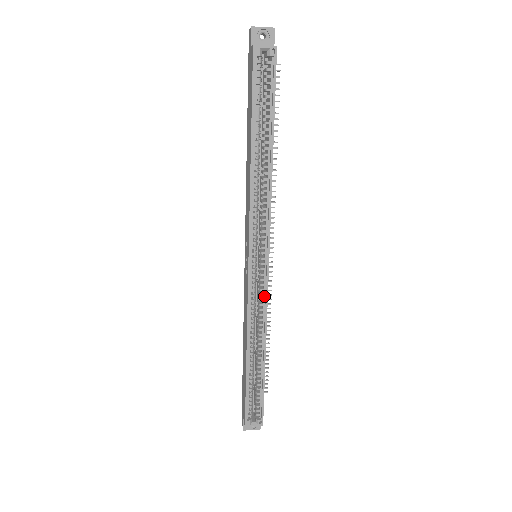
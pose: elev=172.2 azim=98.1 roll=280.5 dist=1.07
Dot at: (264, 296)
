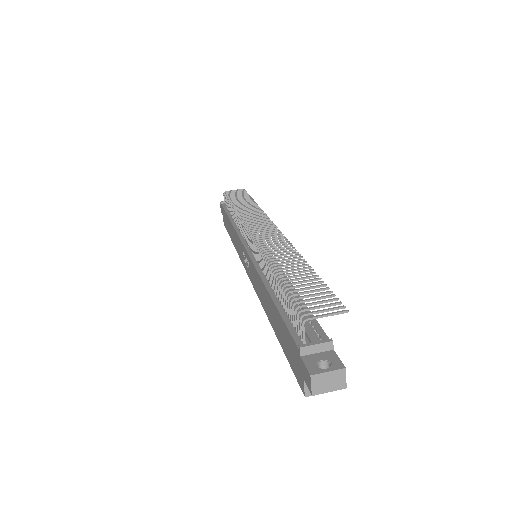
Dot at: occluded
